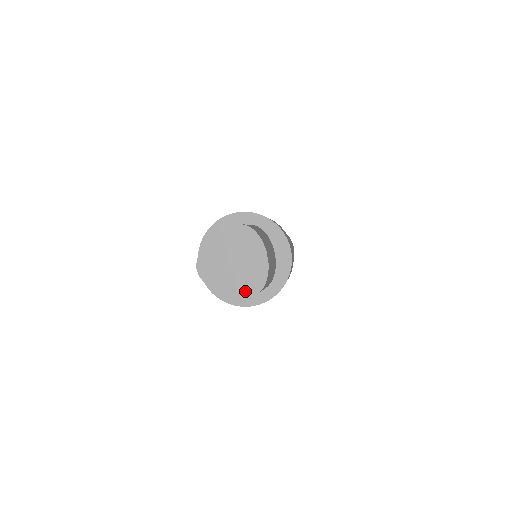
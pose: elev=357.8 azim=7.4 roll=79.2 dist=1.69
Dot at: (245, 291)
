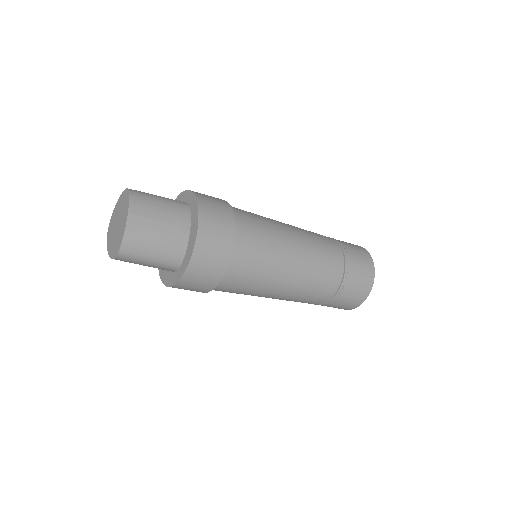
Dot at: (114, 252)
